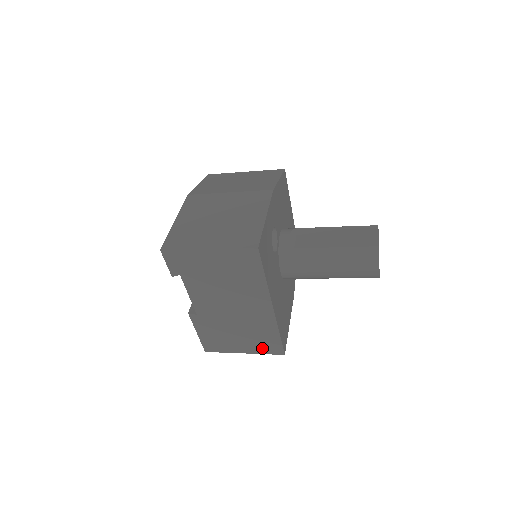
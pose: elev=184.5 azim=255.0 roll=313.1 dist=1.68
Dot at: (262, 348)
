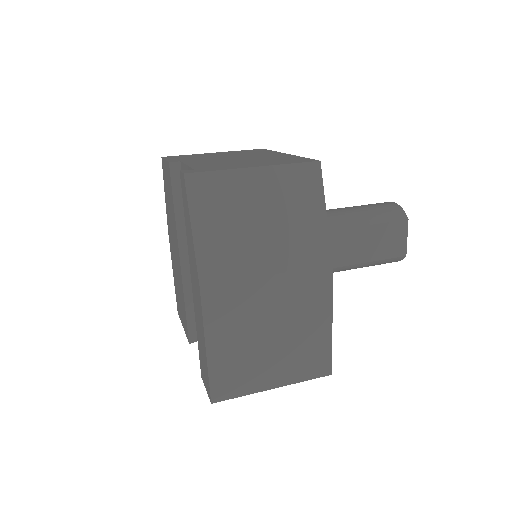
Dot at: occluded
